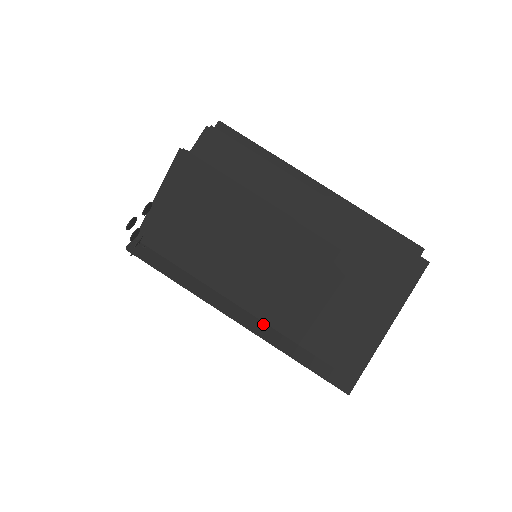
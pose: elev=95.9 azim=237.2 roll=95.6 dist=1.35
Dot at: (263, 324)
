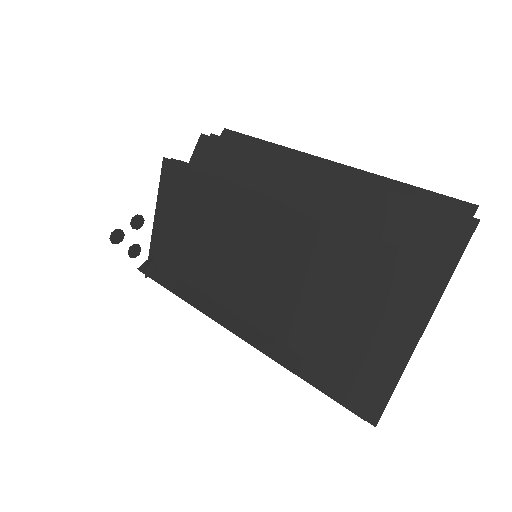
Dot at: (263, 334)
